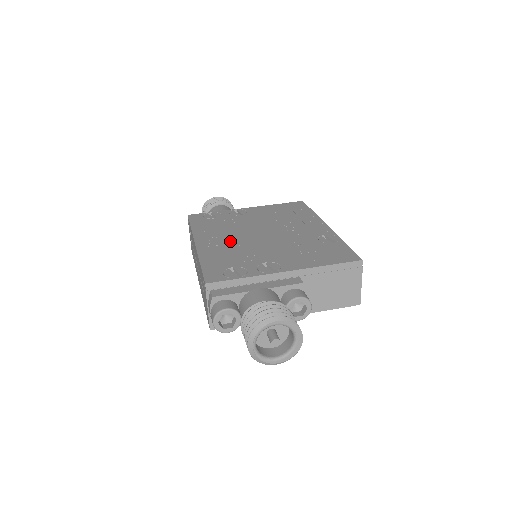
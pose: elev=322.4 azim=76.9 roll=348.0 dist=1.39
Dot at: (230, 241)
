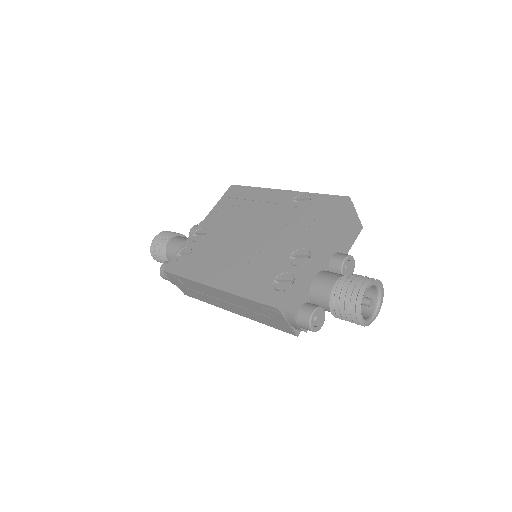
Dot at: (236, 262)
